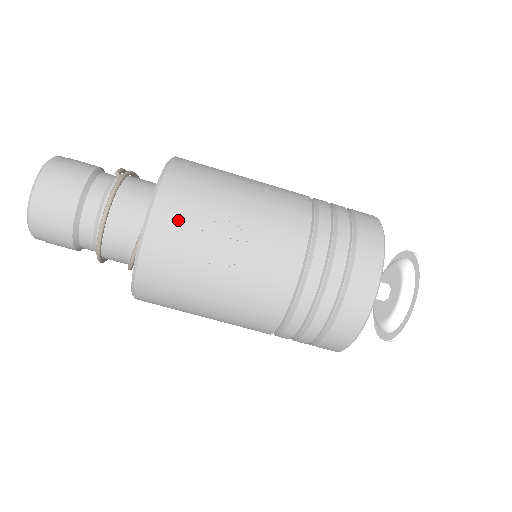
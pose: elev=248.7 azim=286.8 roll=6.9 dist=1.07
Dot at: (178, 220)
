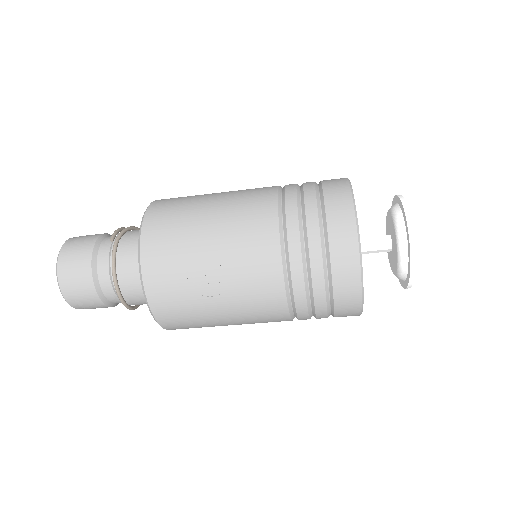
Dot at: (165, 272)
